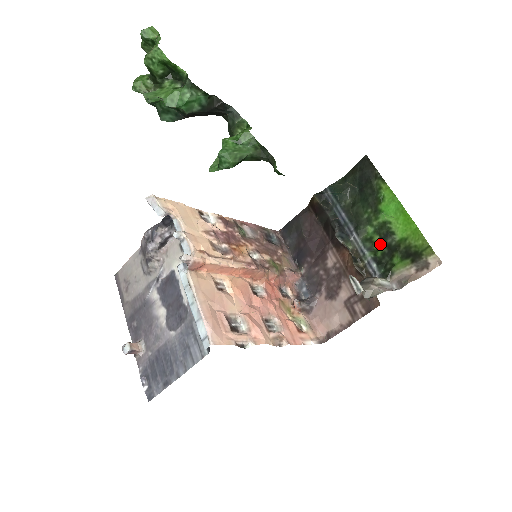
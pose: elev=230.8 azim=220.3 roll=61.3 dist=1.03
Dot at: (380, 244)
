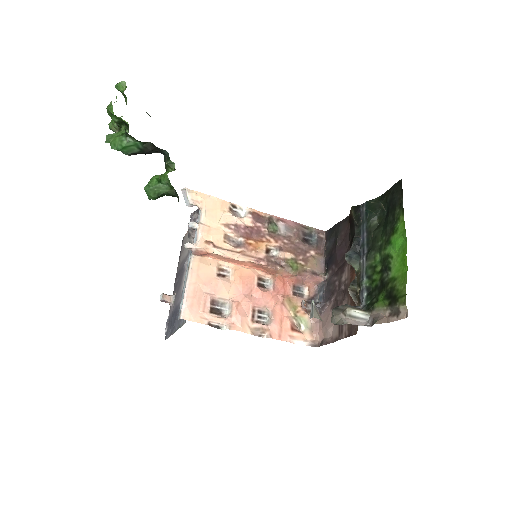
Dot at: (378, 275)
